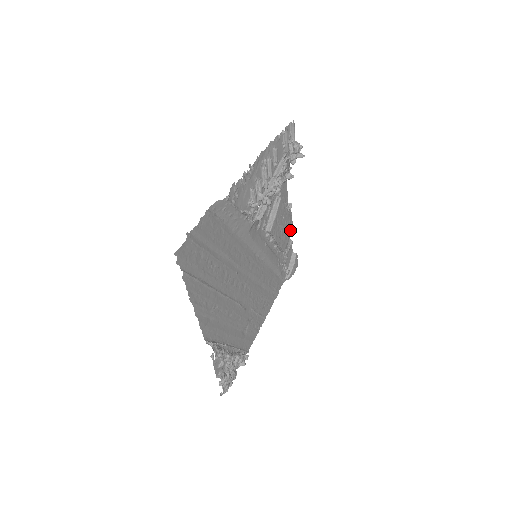
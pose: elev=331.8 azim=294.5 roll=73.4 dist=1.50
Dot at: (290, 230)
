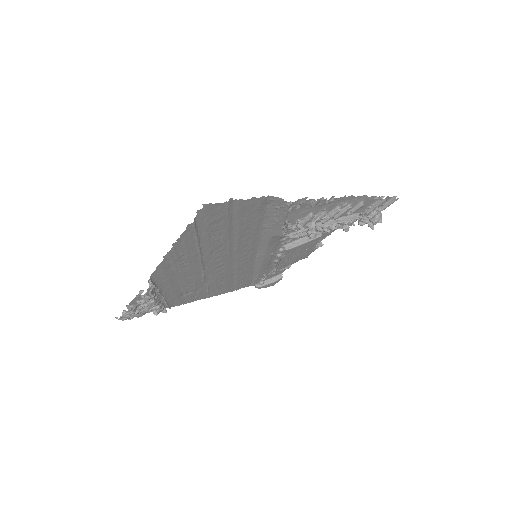
Dot at: occluded
